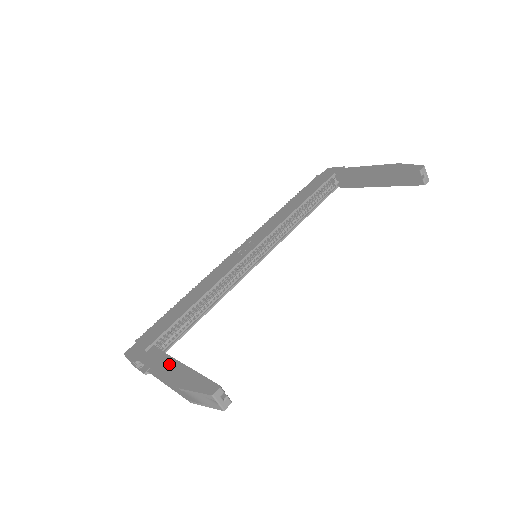
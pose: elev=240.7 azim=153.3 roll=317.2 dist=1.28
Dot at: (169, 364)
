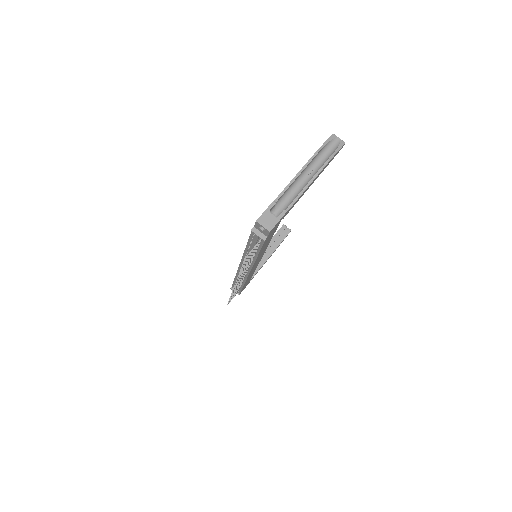
Dot at: occluded
